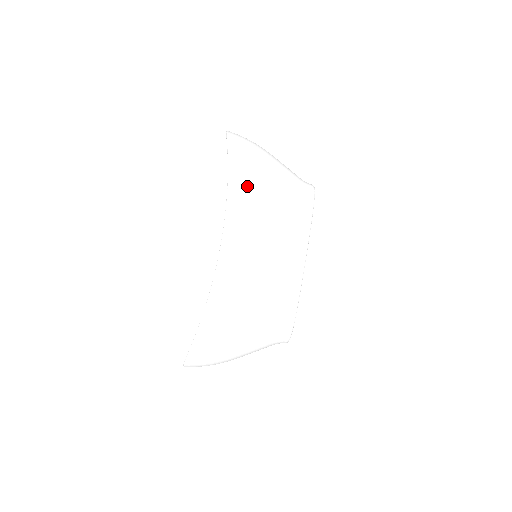
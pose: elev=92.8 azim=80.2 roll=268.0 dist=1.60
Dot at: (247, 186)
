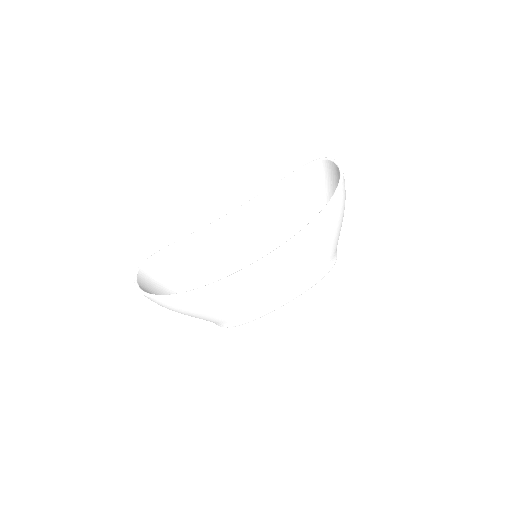
Dot at: (313, 239)
